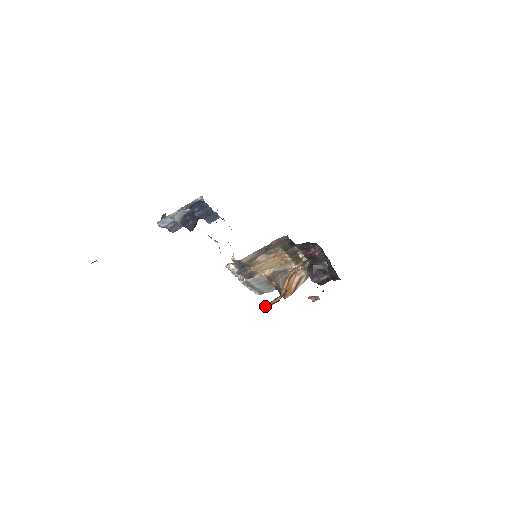
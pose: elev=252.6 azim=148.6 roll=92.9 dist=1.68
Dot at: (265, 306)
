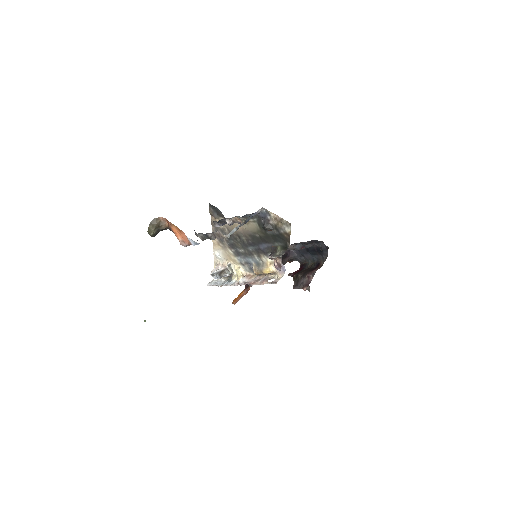
Dot at: (238, 300)
